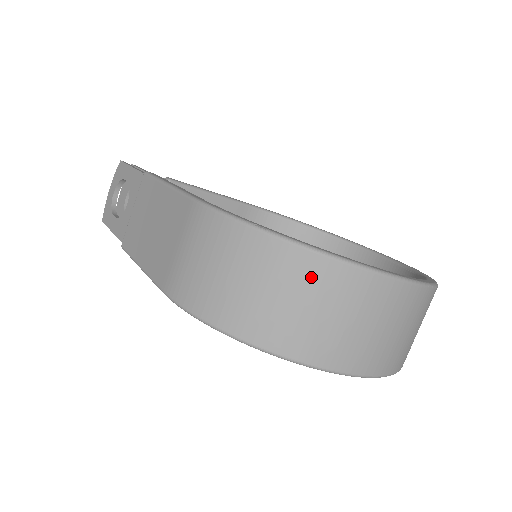
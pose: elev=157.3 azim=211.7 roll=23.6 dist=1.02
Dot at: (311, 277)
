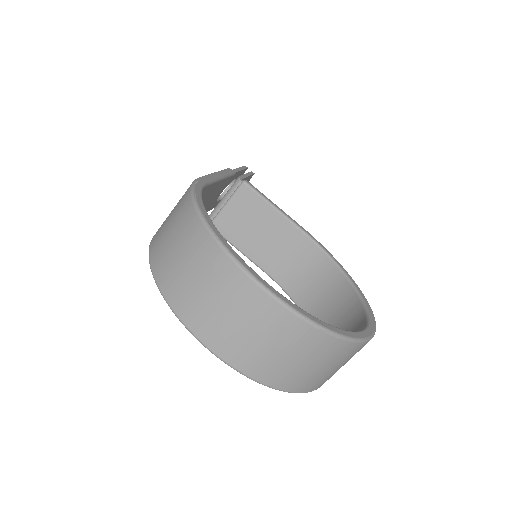
Dot at: (196, 242)
